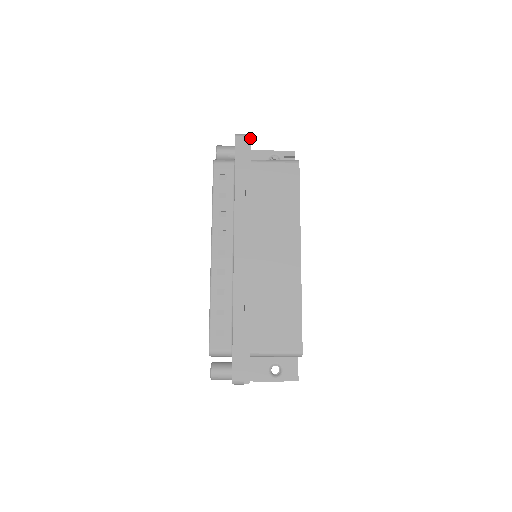
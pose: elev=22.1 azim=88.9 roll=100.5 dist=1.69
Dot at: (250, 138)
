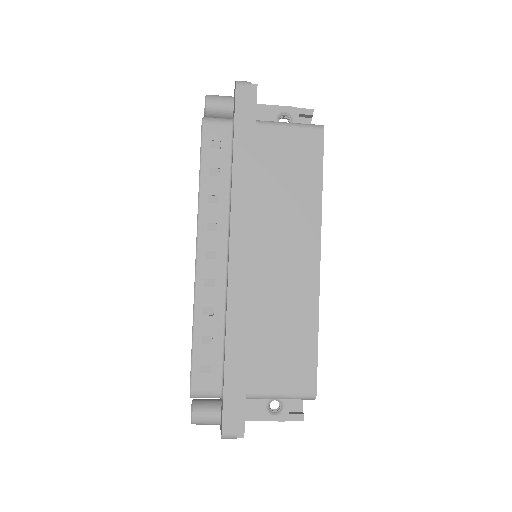
Dot at: (256, 88)
